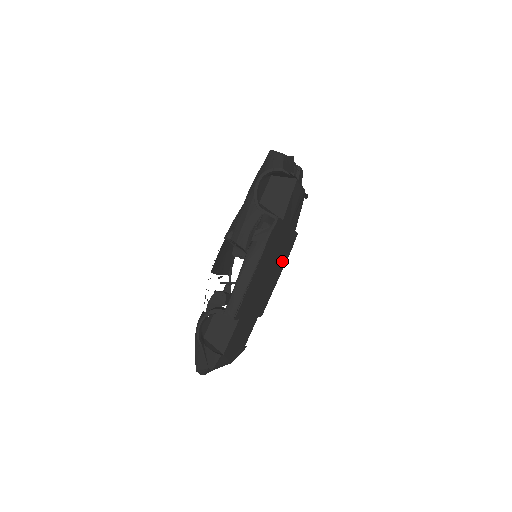
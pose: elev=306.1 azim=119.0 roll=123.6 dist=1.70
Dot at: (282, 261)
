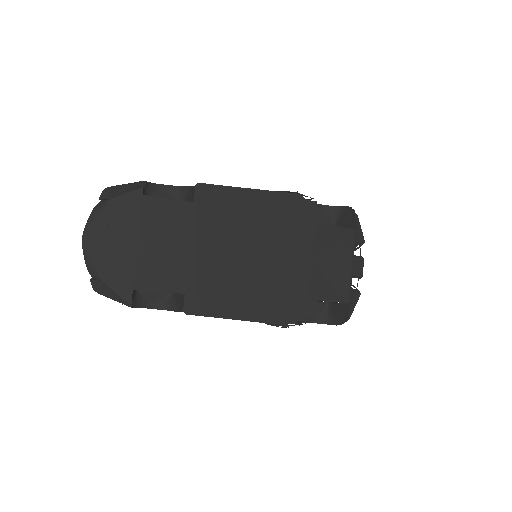
Dot at: (268, 300)
